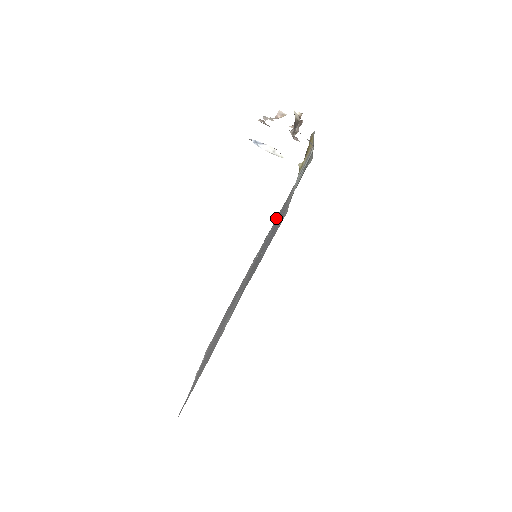
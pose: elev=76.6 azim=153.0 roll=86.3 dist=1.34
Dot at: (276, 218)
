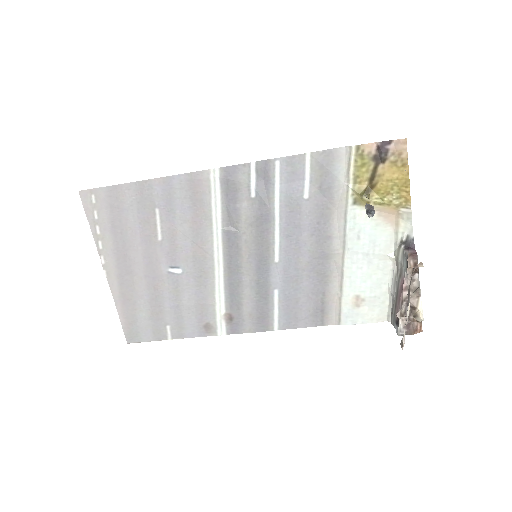
Dot at: (283, 173)
